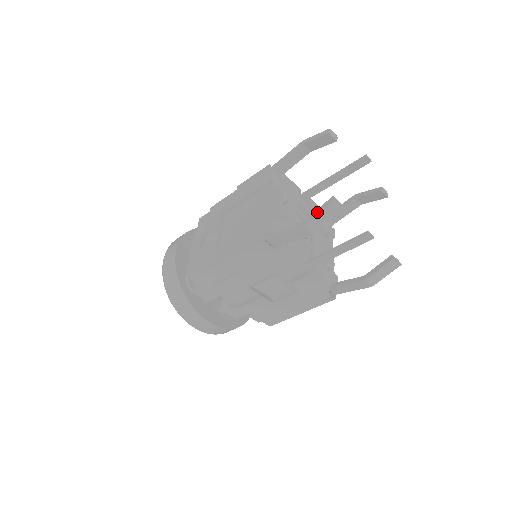
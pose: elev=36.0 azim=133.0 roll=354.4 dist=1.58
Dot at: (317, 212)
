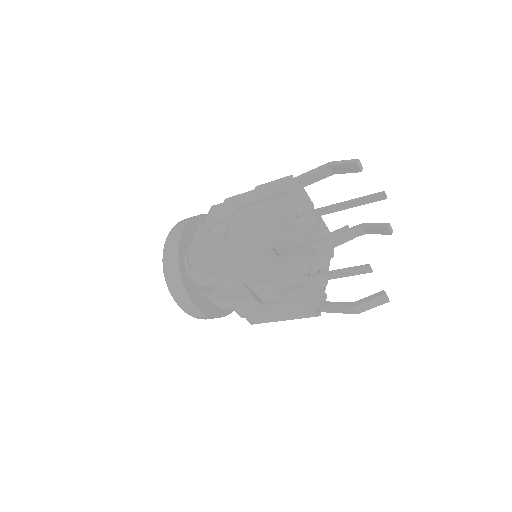
Dot at: (329, 236)
